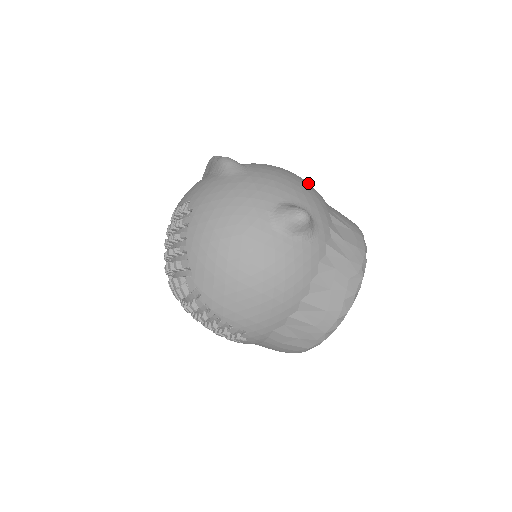
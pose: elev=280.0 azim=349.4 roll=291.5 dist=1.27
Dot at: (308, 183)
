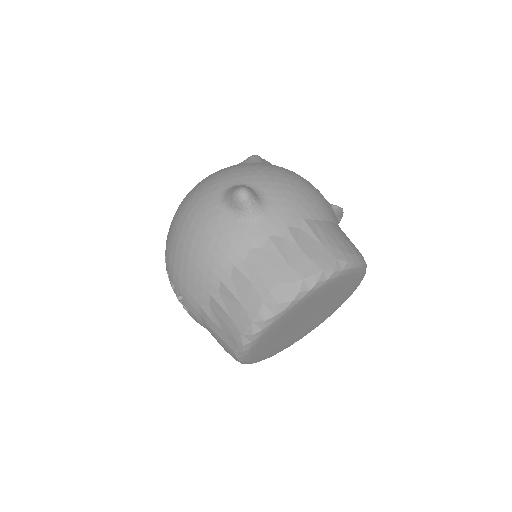
Dot at: (311, 192)
